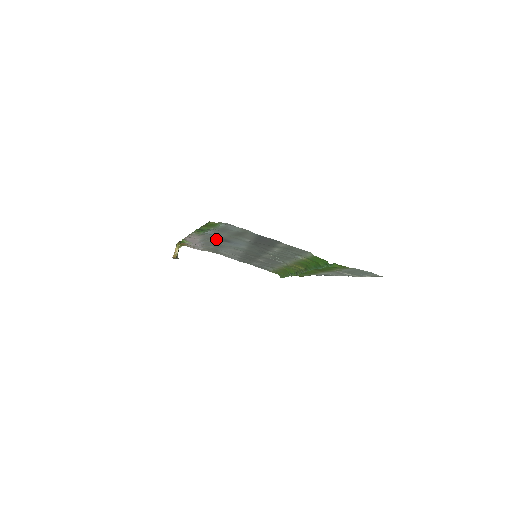
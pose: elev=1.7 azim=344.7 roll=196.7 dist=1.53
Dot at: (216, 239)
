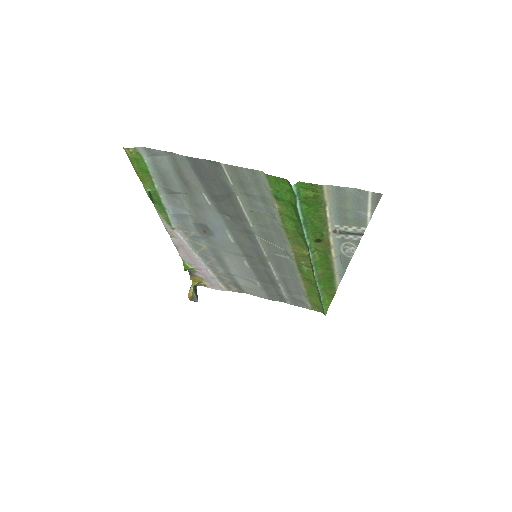
Dot at: (198, 233)
